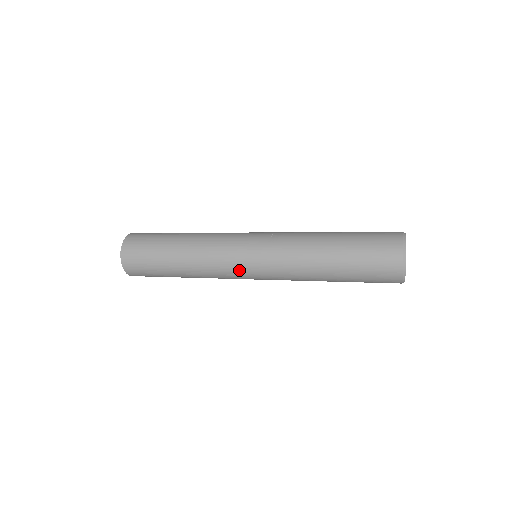
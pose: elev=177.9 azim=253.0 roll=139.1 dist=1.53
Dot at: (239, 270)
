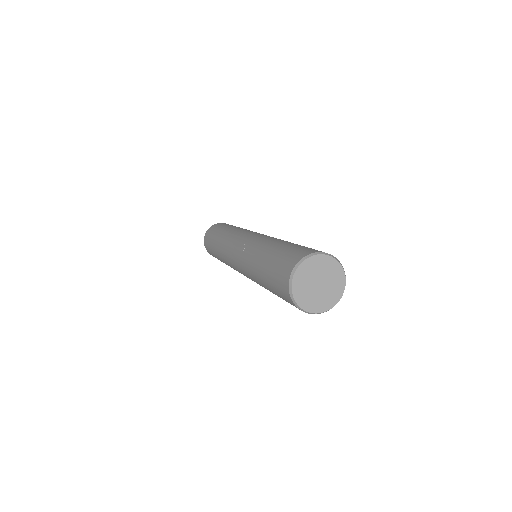
Dot at: occluded
